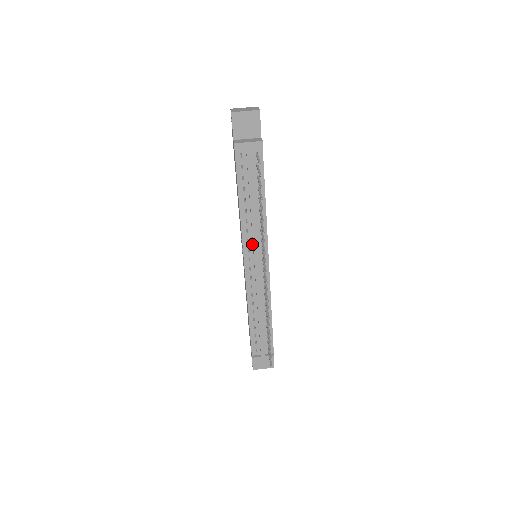
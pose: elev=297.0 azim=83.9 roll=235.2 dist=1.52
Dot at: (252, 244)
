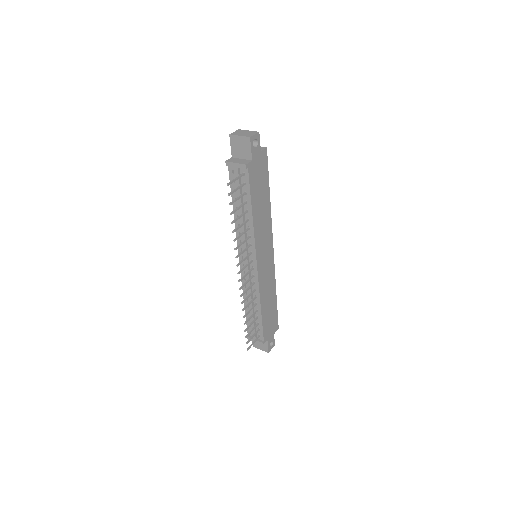
Dot at: (244, 246)
